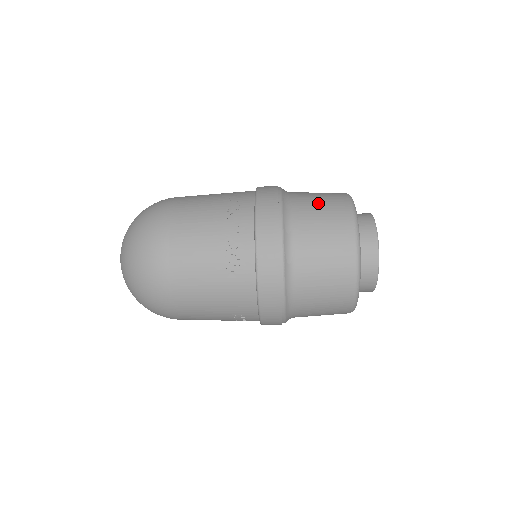
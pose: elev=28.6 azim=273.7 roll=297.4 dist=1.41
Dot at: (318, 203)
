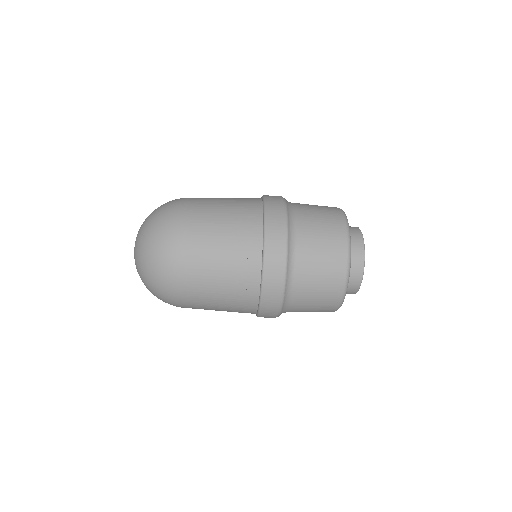
Dot at: (319, 238)
